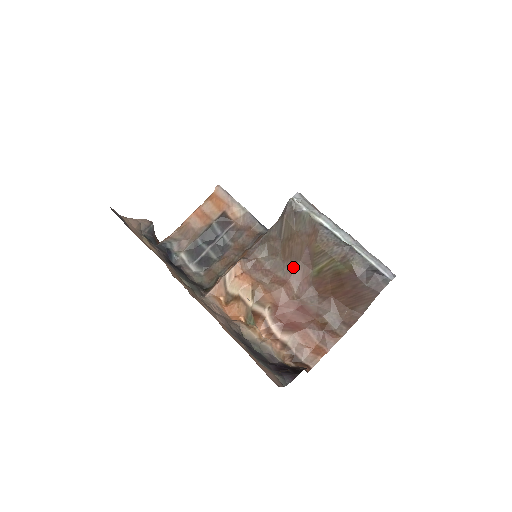
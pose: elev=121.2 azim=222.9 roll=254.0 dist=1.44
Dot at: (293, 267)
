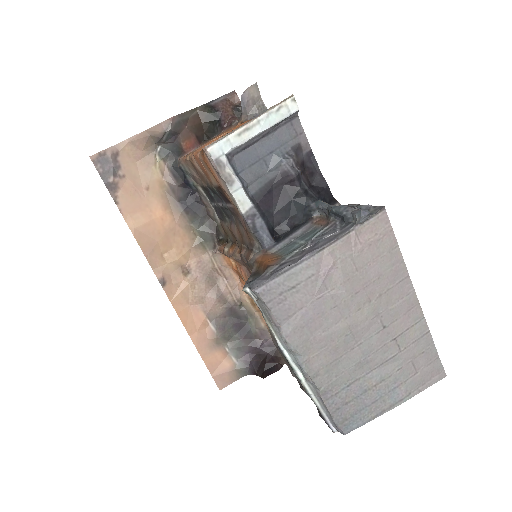
Dot at: occluded
